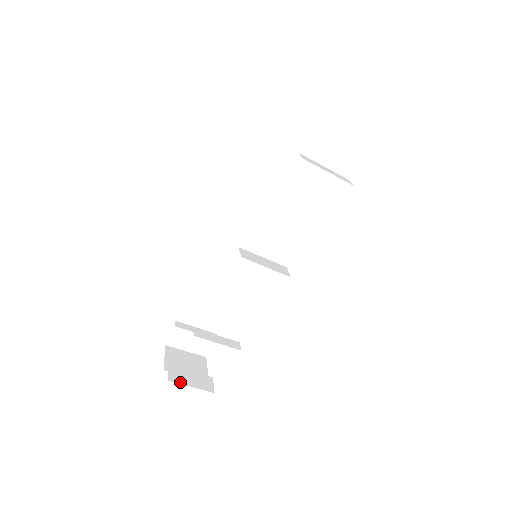
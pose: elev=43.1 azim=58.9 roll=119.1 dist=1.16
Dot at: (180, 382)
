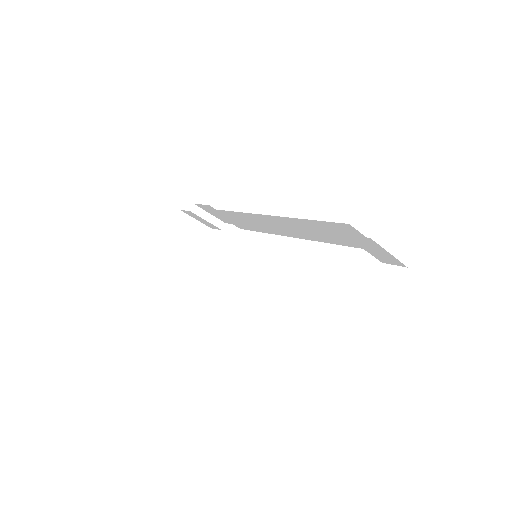
Dot at: (170, 258)
